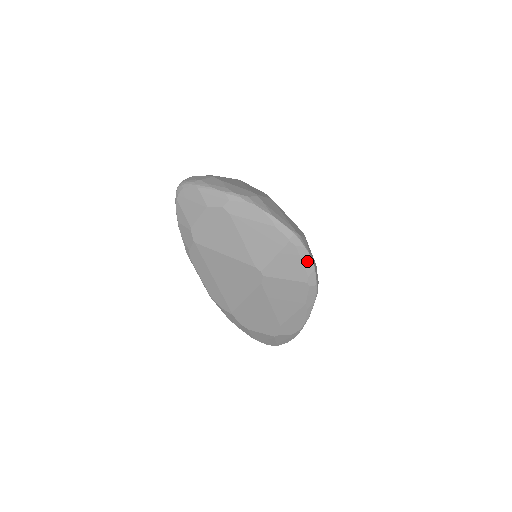
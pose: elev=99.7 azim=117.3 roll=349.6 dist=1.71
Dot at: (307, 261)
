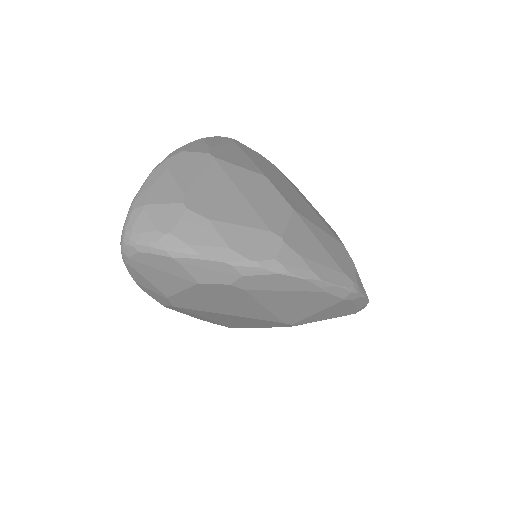
Dot at: (361, 303)
